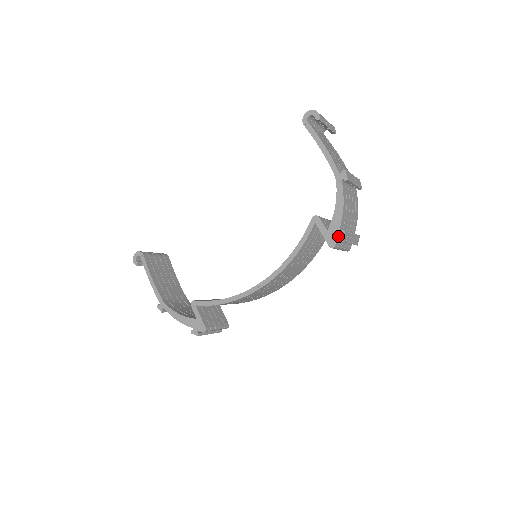
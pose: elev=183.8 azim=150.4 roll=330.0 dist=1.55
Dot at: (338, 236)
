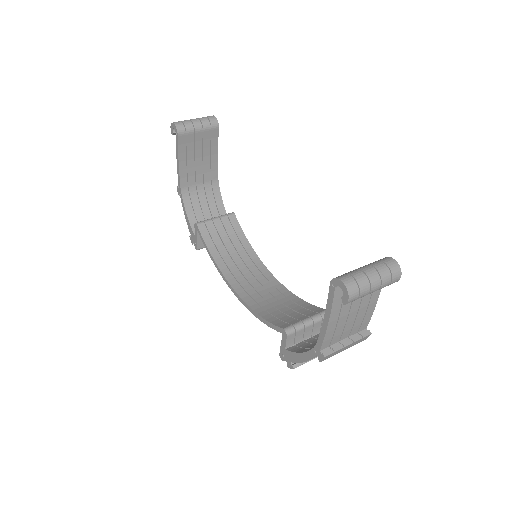
Dot at: (288, 362)
